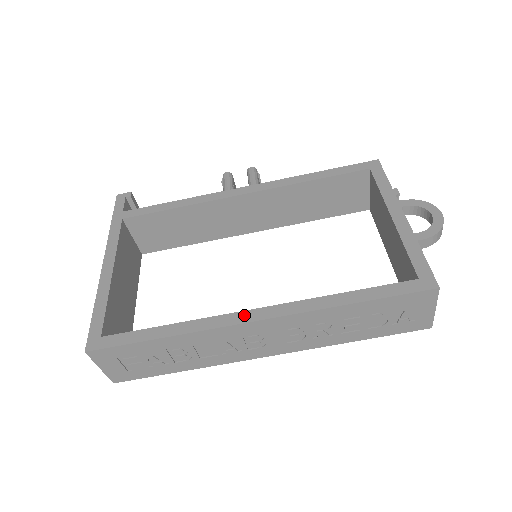
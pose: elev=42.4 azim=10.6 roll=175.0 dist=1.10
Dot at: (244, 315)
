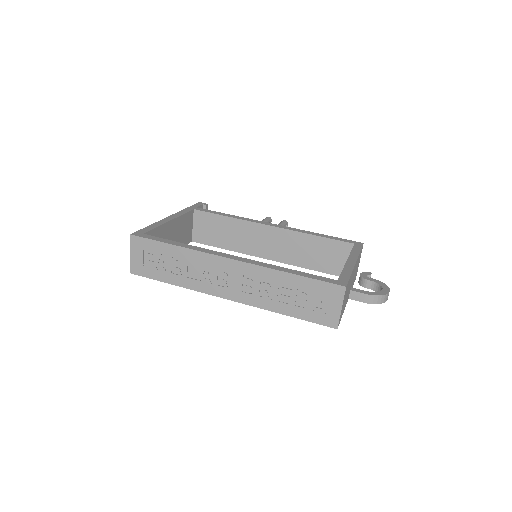
Dot at: (226, 255)
